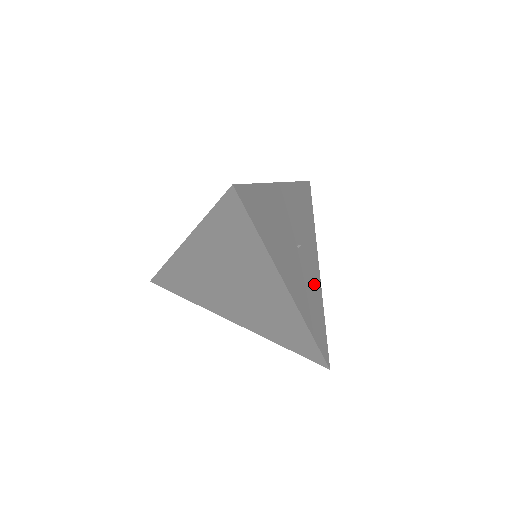
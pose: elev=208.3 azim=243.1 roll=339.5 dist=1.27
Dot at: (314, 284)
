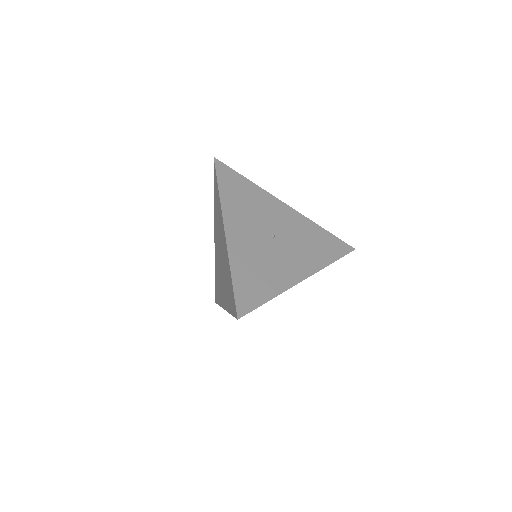
Dot at: (278, 272)
